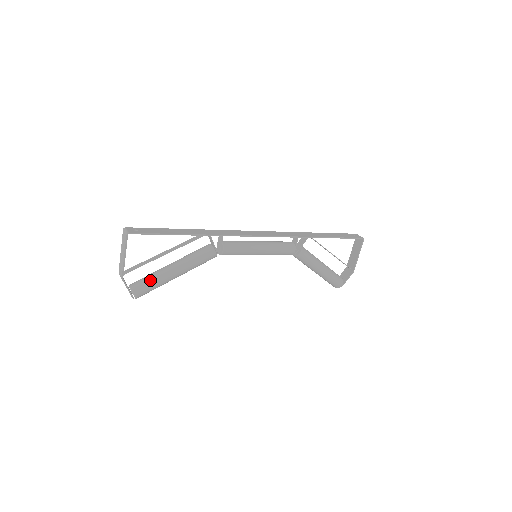
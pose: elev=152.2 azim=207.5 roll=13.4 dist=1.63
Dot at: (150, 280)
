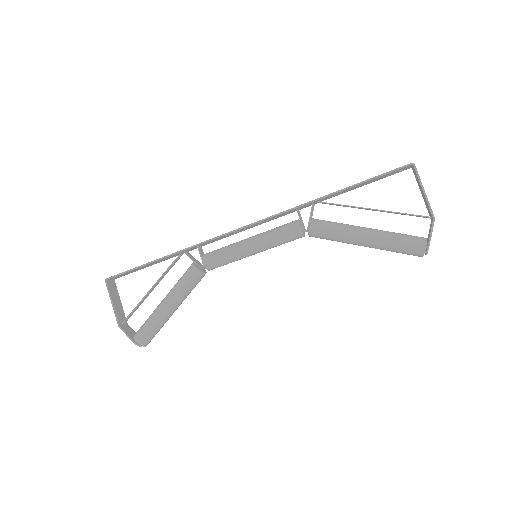
Dot at: (146, 321)
